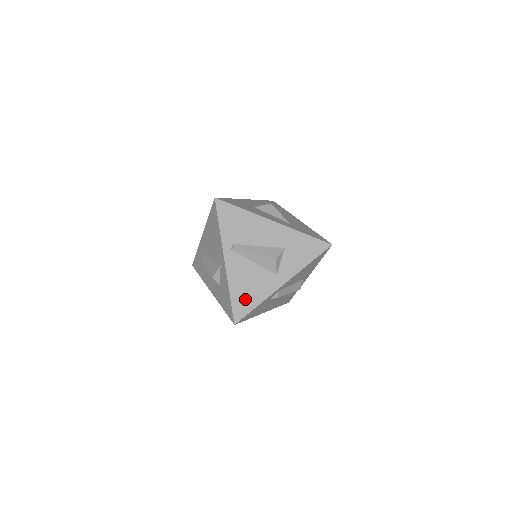
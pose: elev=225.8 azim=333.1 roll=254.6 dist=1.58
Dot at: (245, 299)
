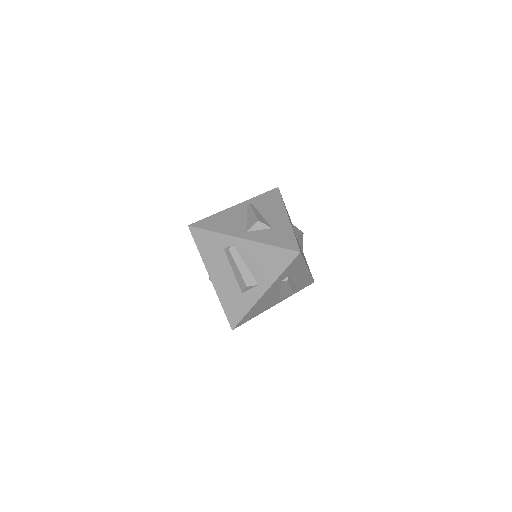
Dot at: (213, 223)
